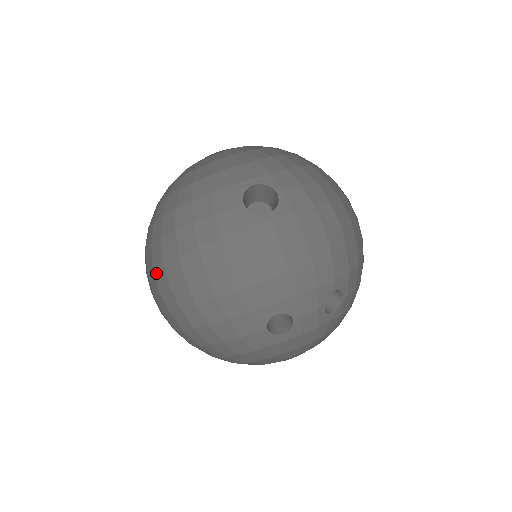
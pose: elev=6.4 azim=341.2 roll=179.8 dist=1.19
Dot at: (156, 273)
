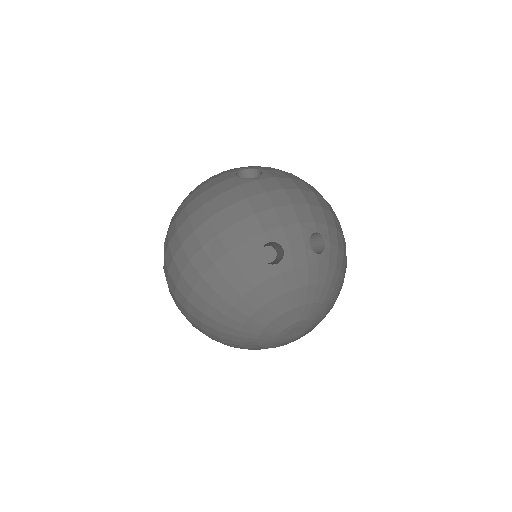
Dot at: (171, 246)
